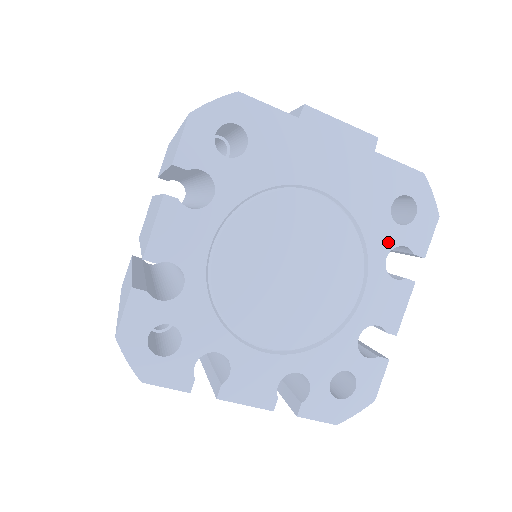
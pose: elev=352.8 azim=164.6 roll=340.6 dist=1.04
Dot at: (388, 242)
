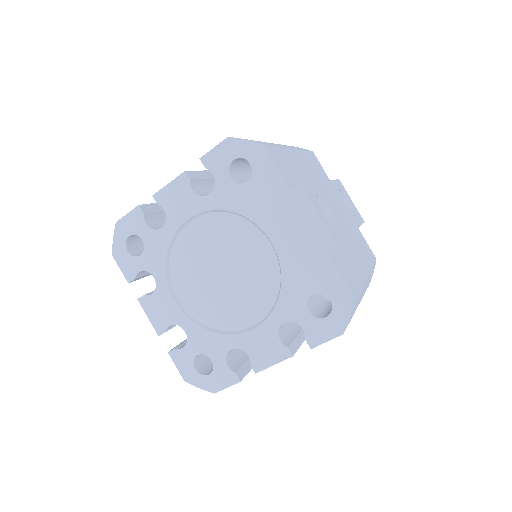
Dot at: (293, 315)
